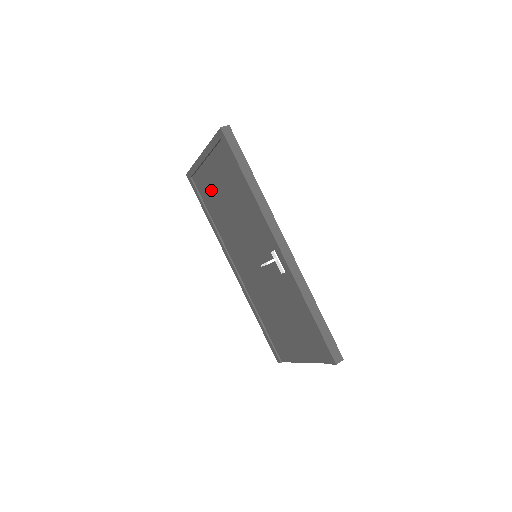
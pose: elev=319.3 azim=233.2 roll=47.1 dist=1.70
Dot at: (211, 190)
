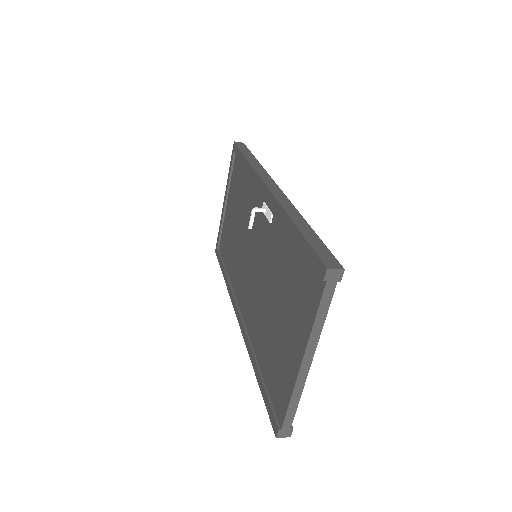
Dot at: (228, 233)
